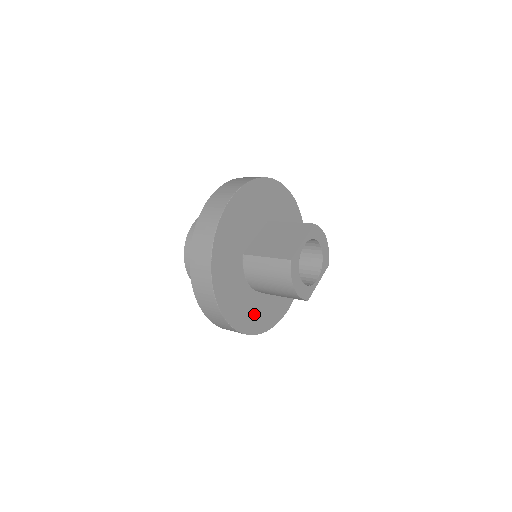
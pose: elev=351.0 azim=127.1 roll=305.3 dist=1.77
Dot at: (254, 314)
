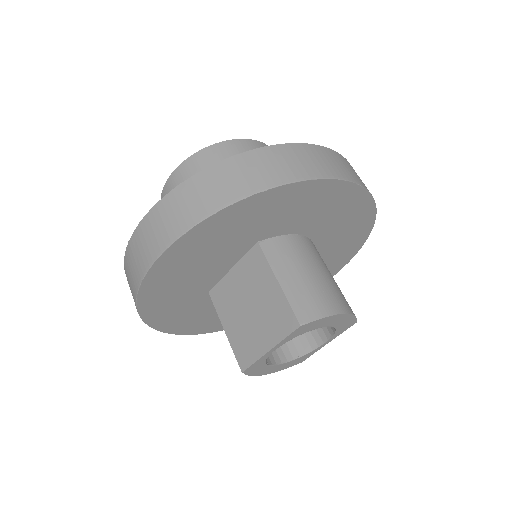
Dot at: occluded
